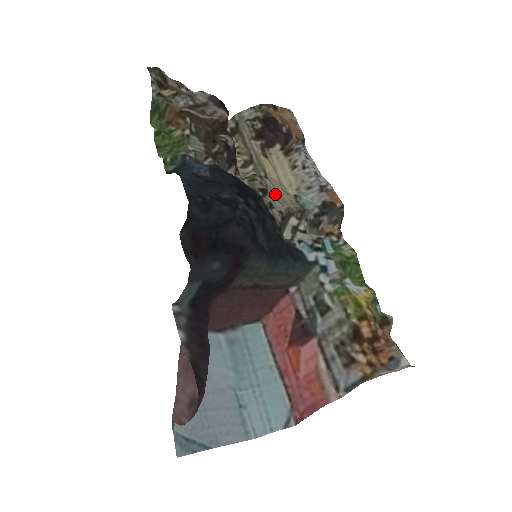
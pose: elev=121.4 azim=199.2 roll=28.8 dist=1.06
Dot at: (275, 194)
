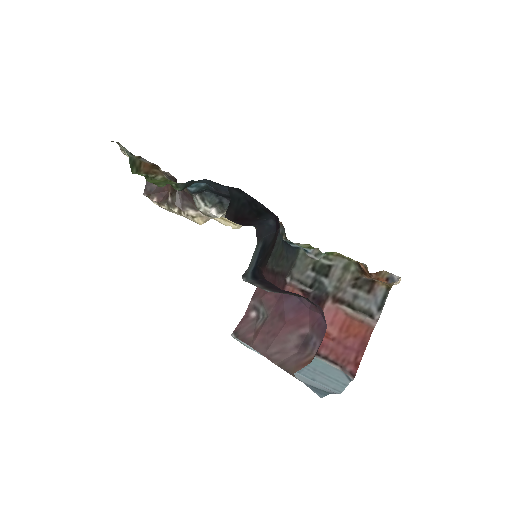
Dot at: occluded
